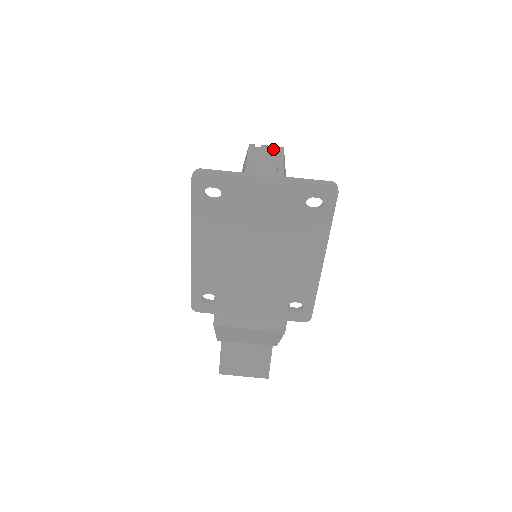
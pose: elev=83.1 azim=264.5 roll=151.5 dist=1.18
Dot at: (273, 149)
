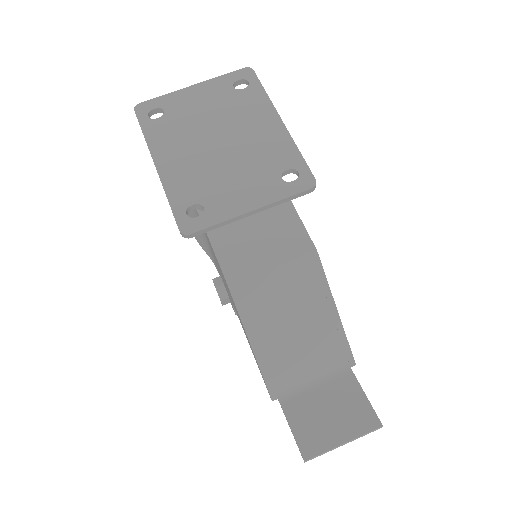
Dot at: occluded
